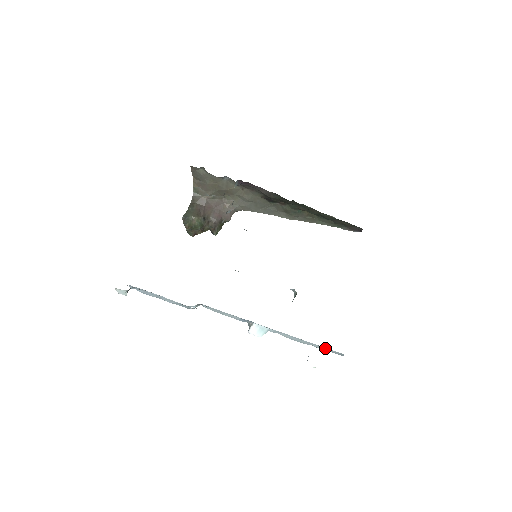
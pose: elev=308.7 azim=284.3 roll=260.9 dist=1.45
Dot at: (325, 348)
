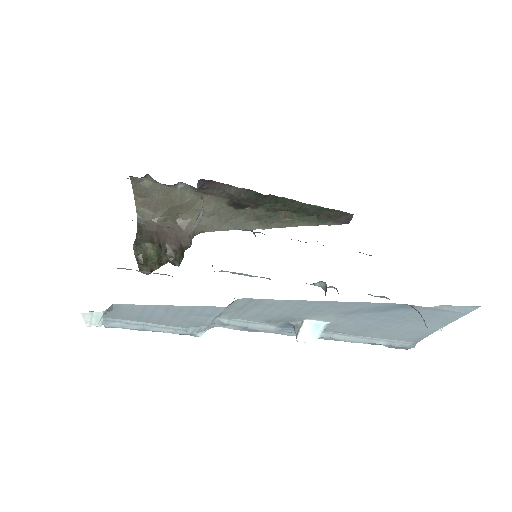
Dot at: (392, 341)
